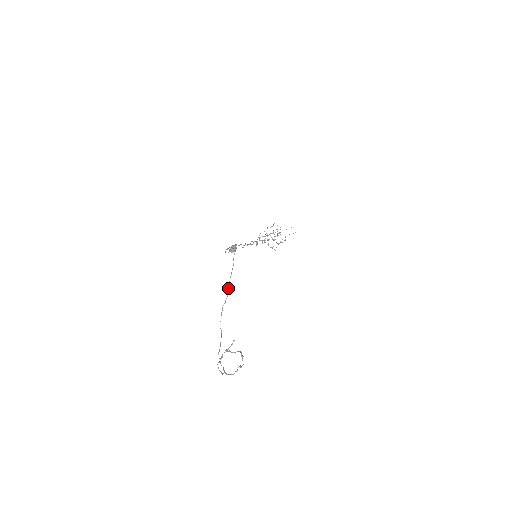
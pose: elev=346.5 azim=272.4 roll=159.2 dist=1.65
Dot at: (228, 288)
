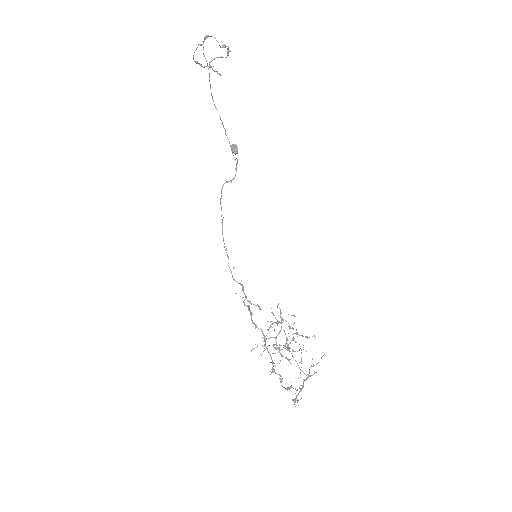
Dot at: (223, 126)
